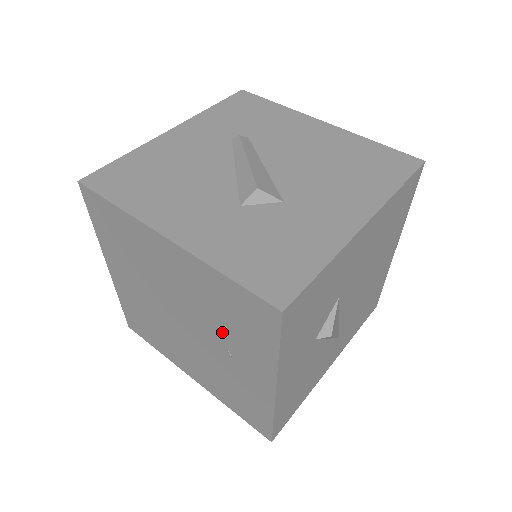
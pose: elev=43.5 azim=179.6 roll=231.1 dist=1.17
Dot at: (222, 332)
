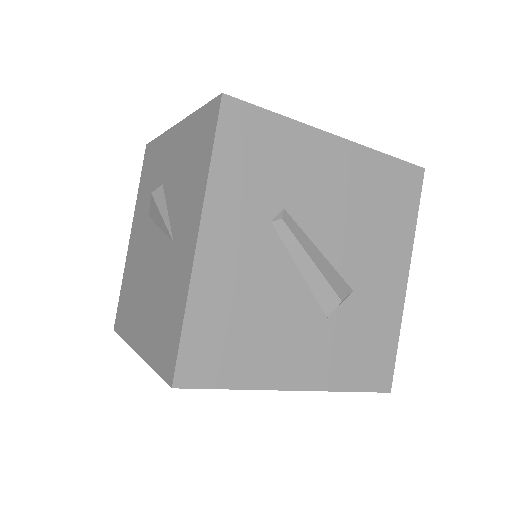
Dot at: occluded
